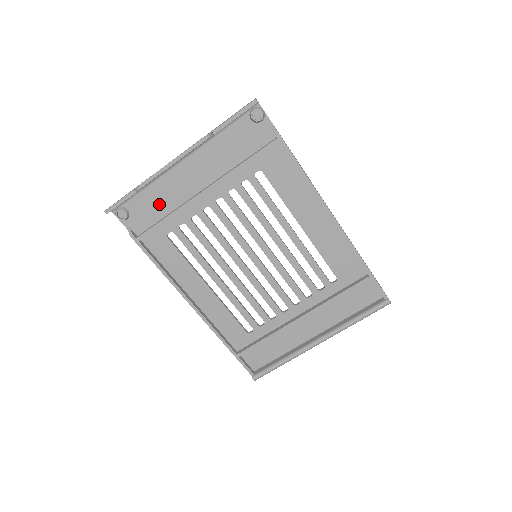
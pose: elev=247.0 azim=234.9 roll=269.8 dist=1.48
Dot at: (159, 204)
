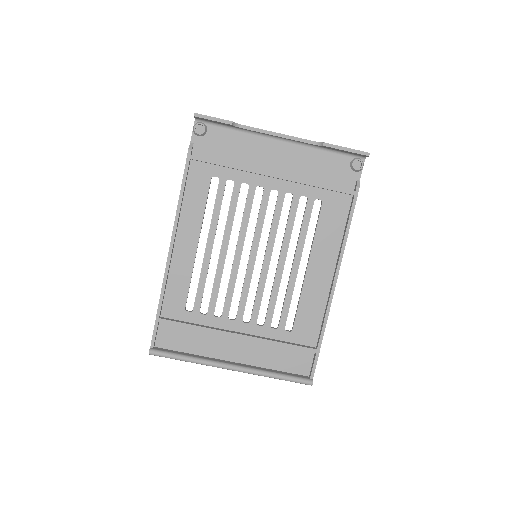
Dot at: (233, 150)
